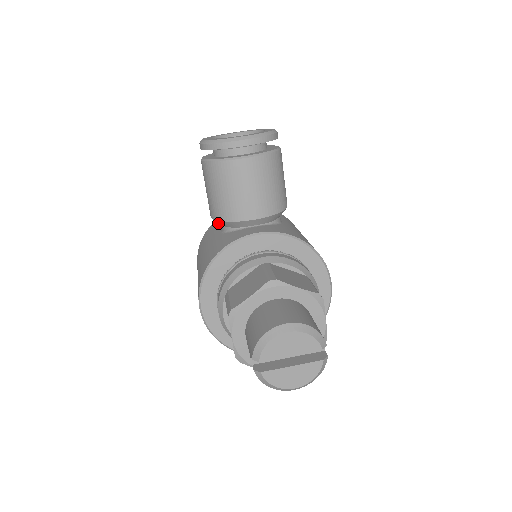
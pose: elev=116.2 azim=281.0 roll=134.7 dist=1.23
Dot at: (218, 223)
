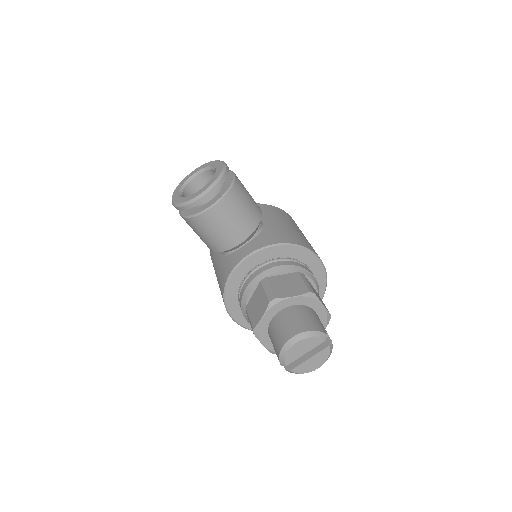
Dot at: occluded
